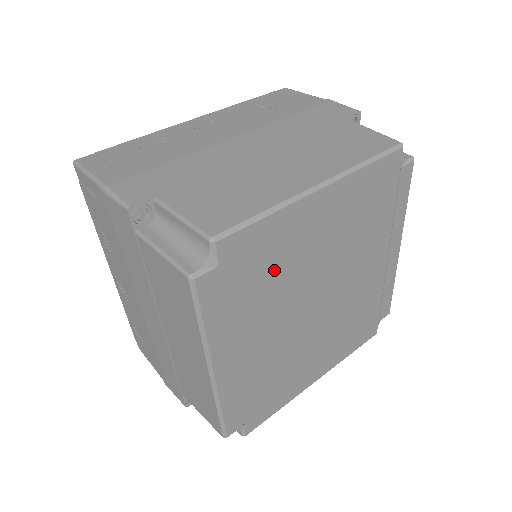
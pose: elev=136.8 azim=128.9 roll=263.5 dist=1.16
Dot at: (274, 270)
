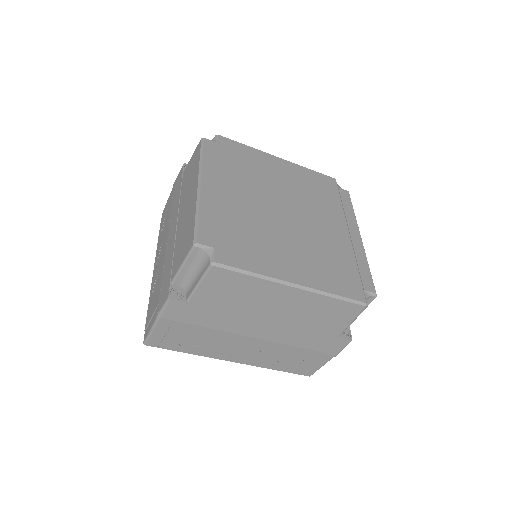
Dot at: (240, 226)
